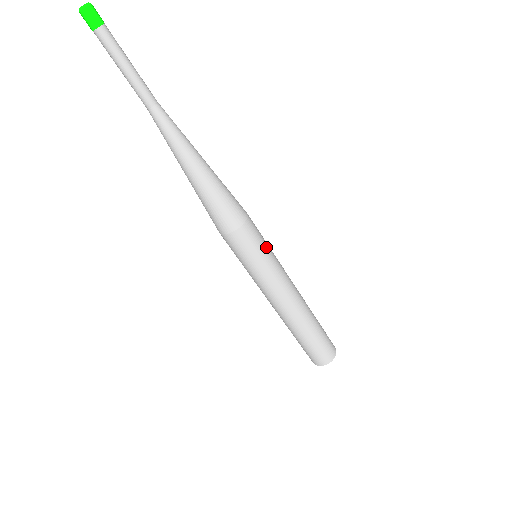
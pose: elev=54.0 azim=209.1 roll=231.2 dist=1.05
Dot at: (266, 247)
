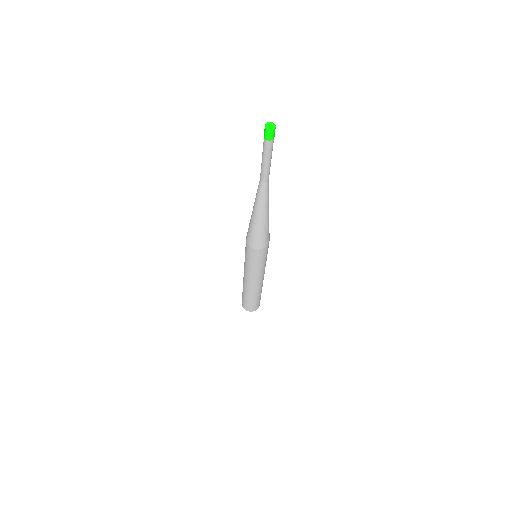
Dot at: (265, 260)
